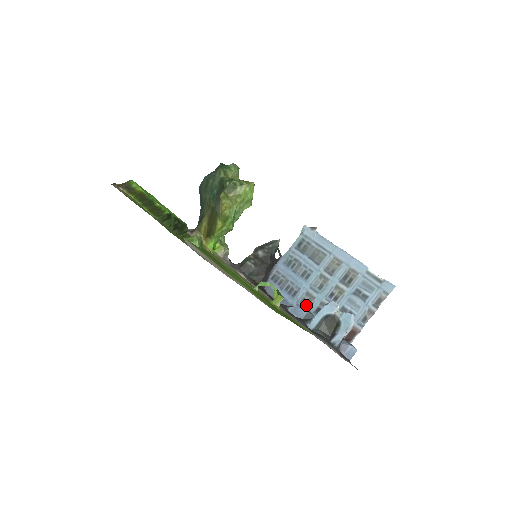
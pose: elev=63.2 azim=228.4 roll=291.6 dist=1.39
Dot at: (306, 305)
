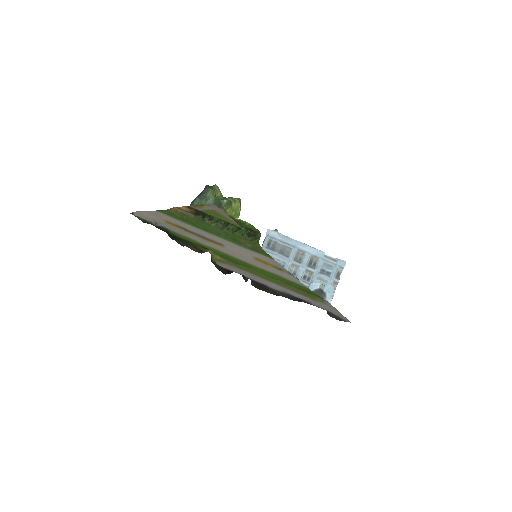
Dot at: occluded
